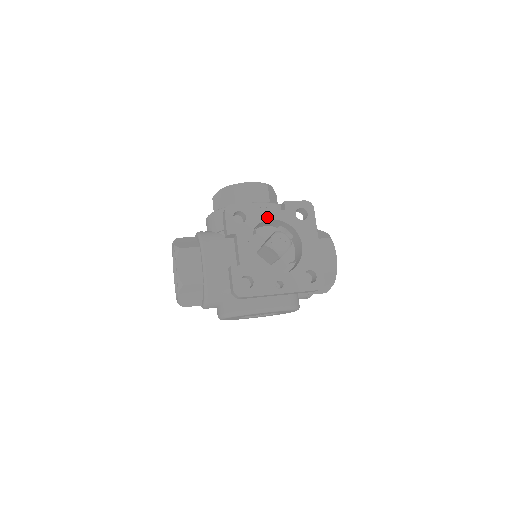
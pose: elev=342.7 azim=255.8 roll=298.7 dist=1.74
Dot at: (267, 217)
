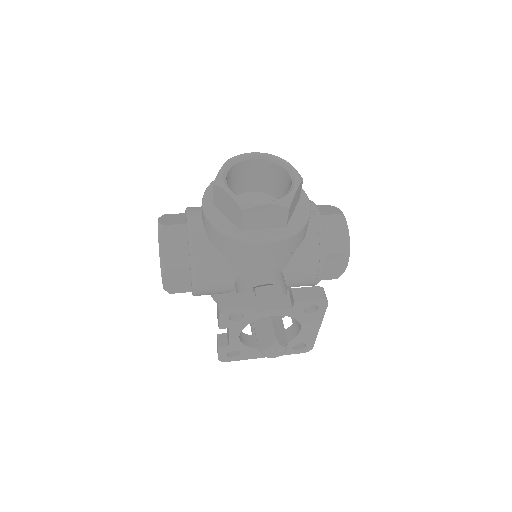
Dot at: (269, 314)
